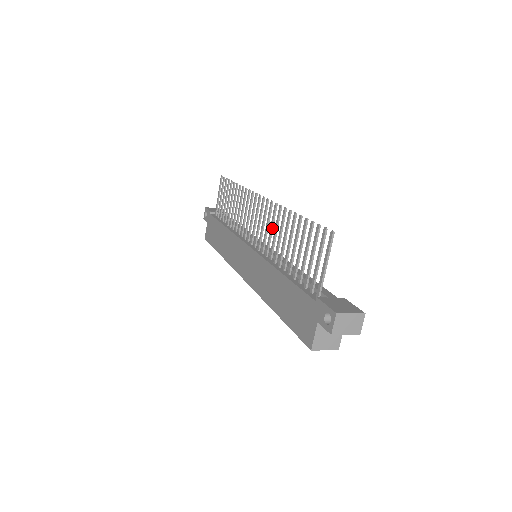
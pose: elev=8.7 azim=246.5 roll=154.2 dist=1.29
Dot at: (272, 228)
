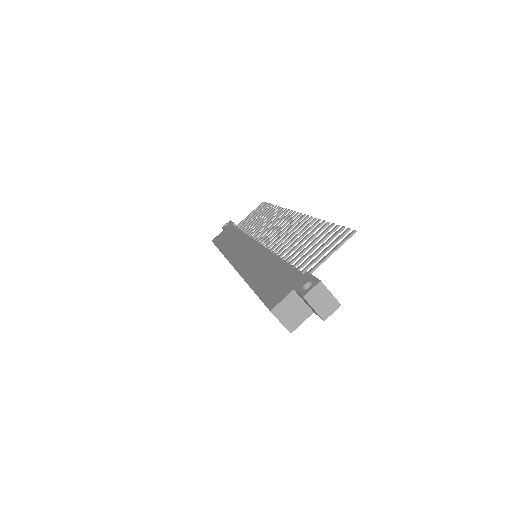
Dot at: (291, 232)
